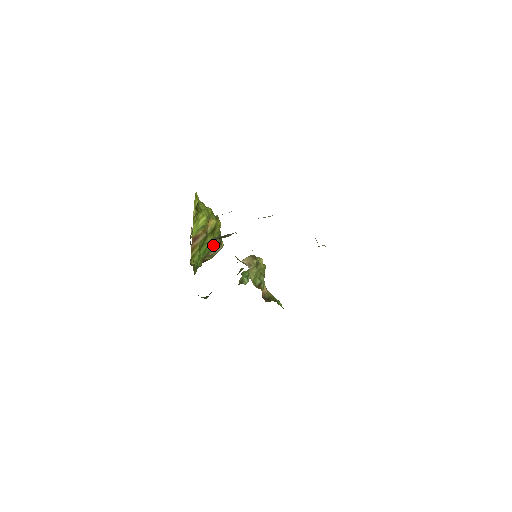
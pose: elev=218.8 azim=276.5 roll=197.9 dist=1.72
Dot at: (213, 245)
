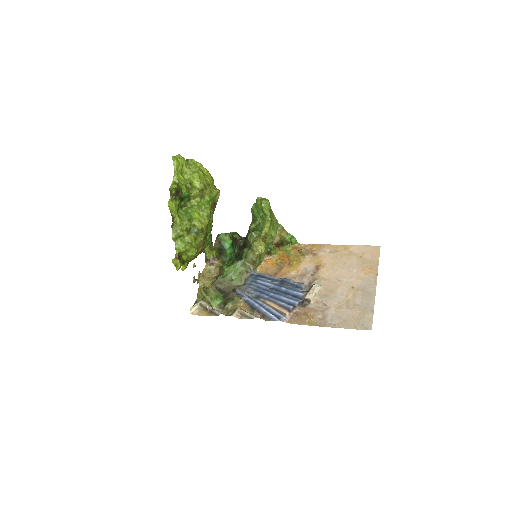
Dot at: (212, 222)
